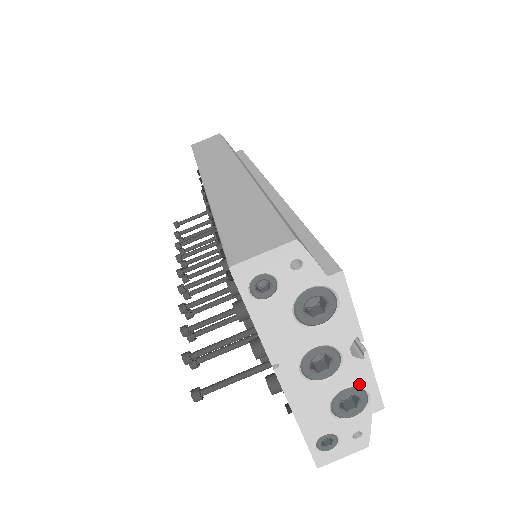
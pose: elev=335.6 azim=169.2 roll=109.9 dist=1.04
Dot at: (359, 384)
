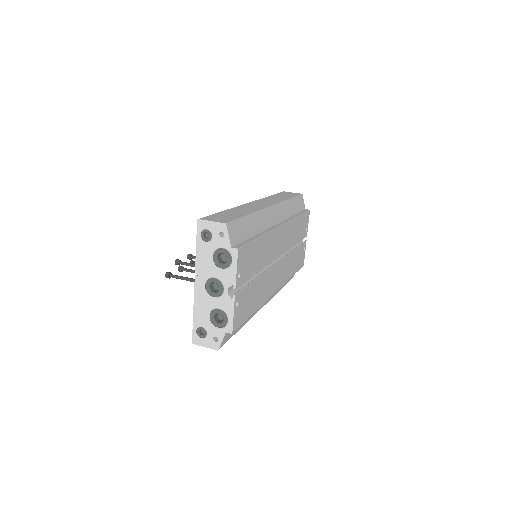
Dot at: (226, 311)
